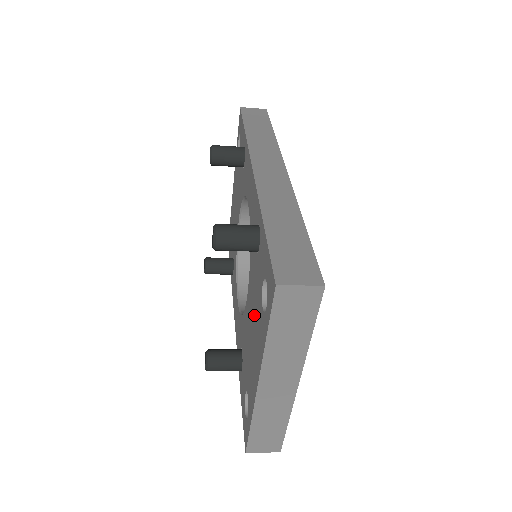
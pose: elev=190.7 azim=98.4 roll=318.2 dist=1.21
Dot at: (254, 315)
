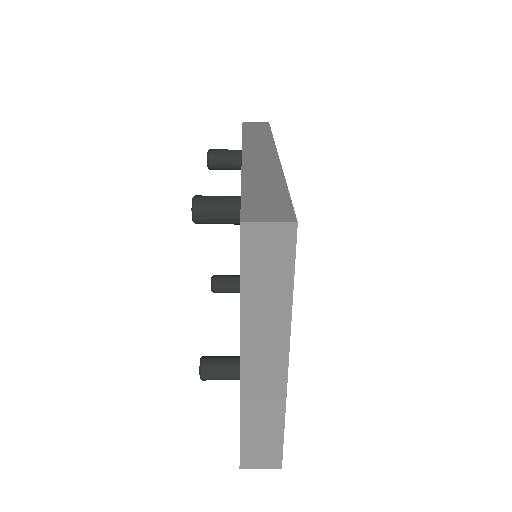
Dot at: occluded
